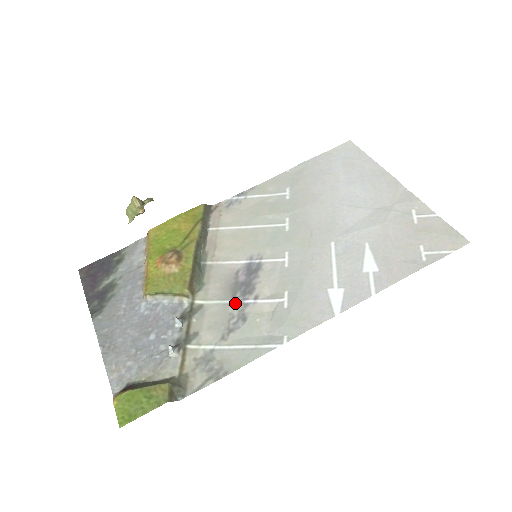
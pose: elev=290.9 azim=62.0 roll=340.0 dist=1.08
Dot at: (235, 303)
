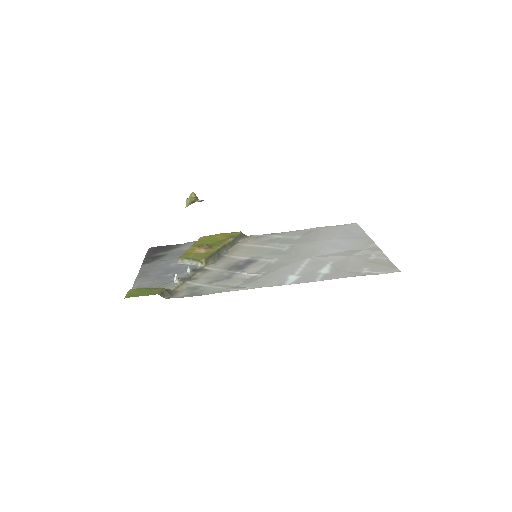
Dot at: (228, 272)
